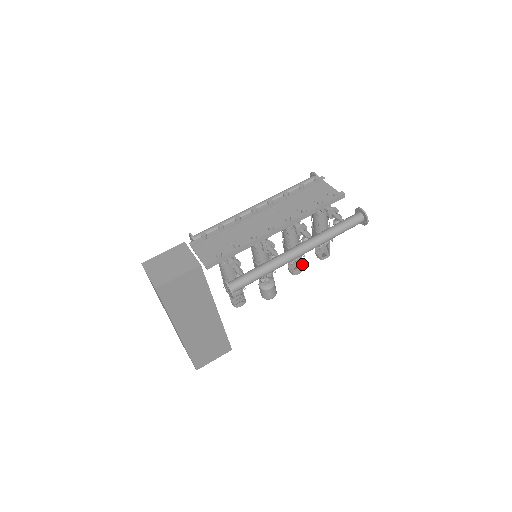
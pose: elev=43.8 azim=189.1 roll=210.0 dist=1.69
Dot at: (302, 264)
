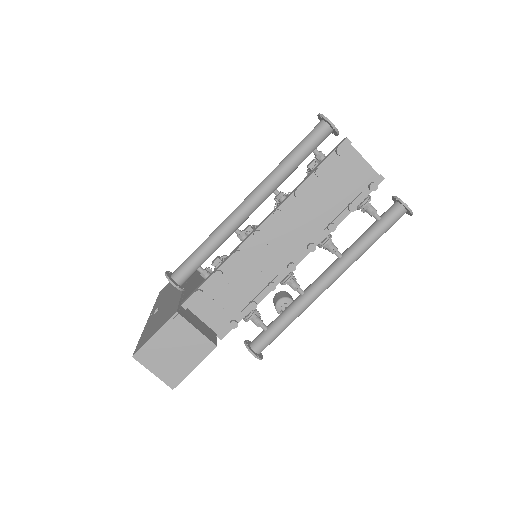
Dot at: occluded
